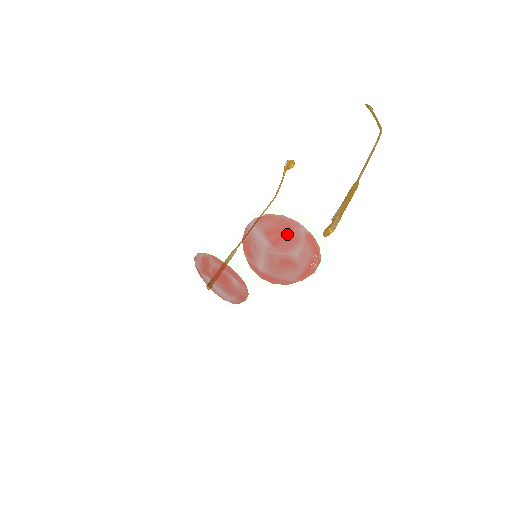
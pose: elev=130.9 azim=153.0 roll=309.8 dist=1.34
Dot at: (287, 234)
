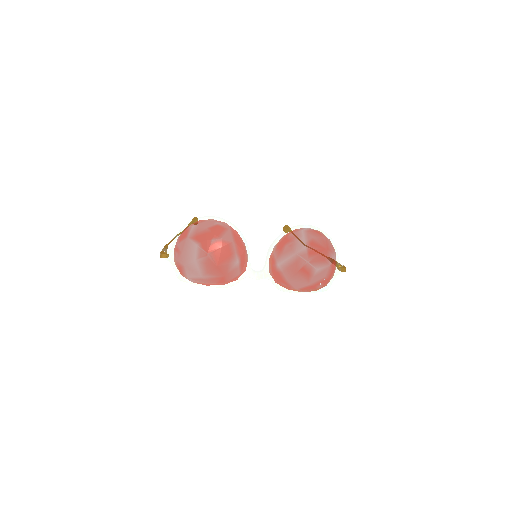
Dot at: (324, 253)
